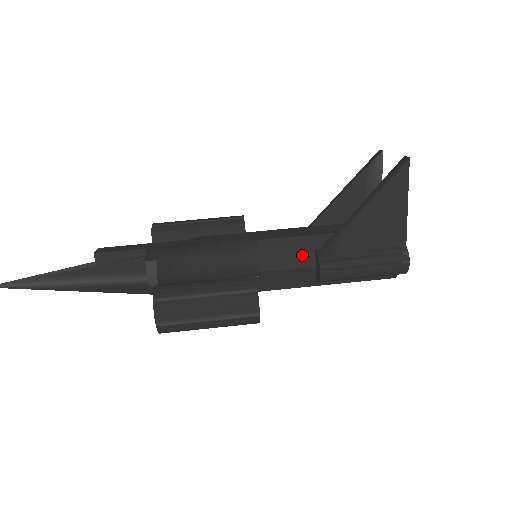
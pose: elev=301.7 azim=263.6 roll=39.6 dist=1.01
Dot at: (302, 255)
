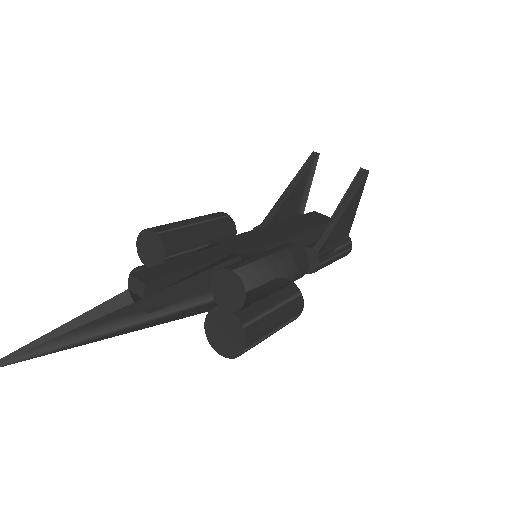
Dot at: occluded
